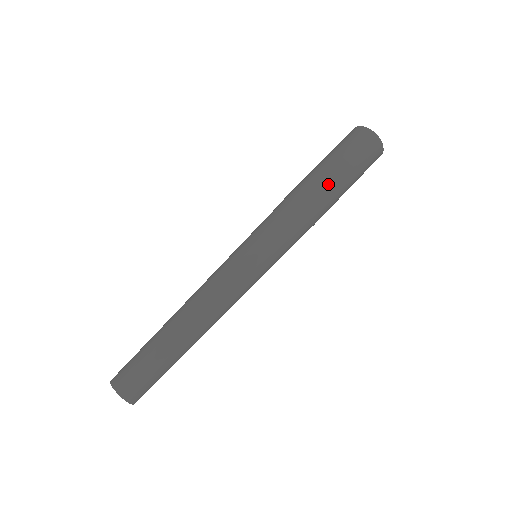
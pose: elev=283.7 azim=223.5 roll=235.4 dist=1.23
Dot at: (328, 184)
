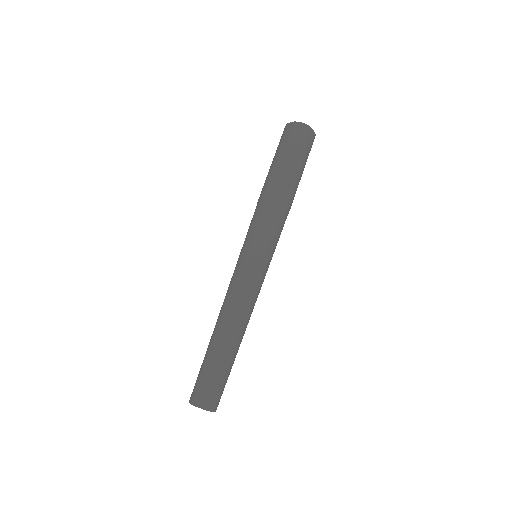
Dot at: (295, 183)
